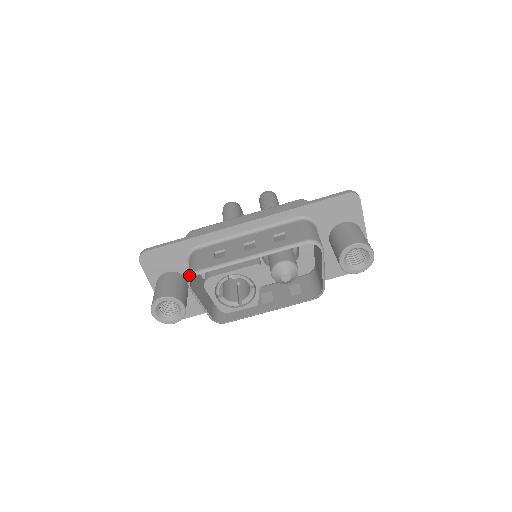
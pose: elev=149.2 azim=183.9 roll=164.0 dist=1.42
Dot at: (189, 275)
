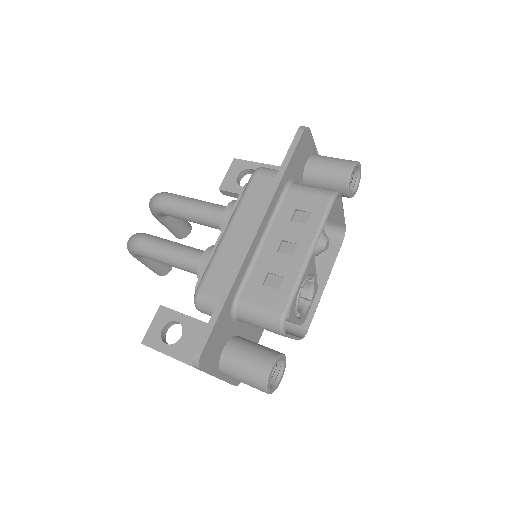
Dot at: (279, 325)
